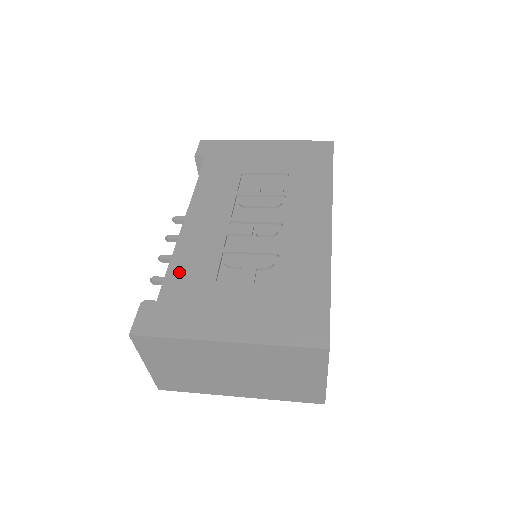
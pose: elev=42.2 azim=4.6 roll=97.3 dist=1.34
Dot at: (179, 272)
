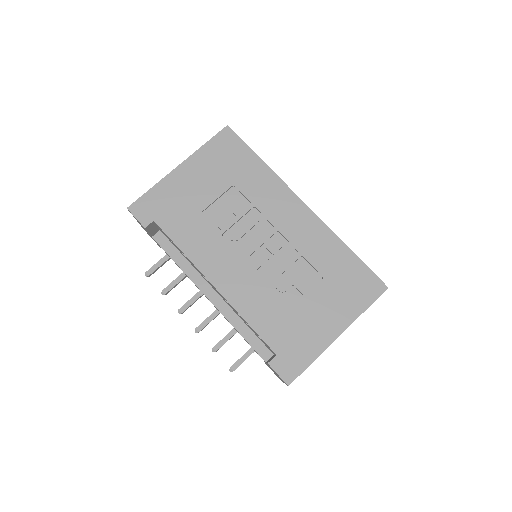
Dot at: (263, 324)
